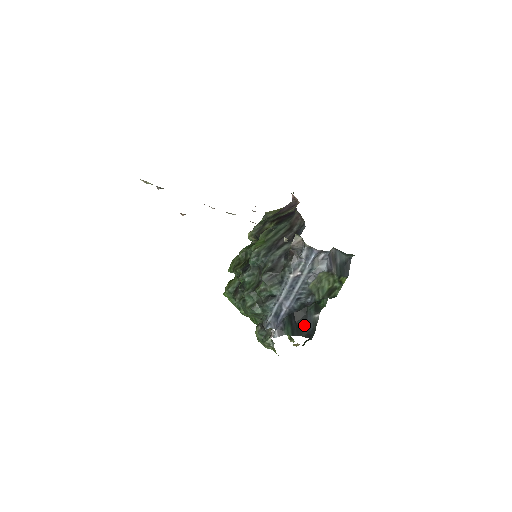
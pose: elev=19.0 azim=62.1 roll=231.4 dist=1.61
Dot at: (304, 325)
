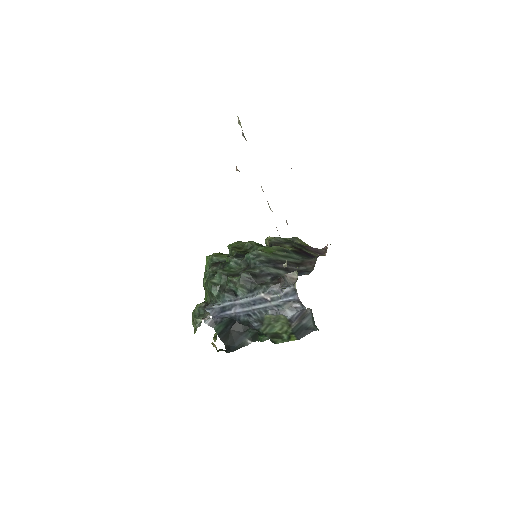
Dot at: (234, 337)
